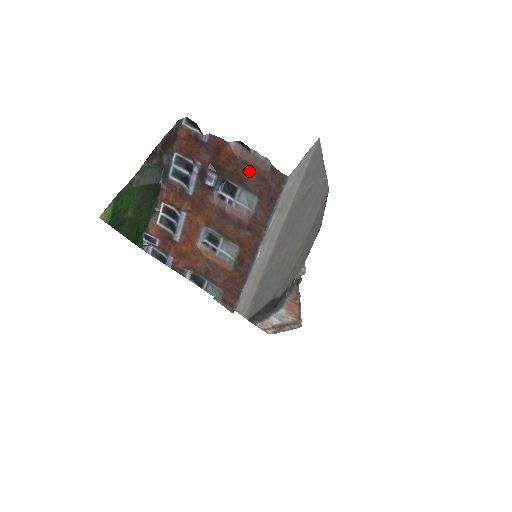
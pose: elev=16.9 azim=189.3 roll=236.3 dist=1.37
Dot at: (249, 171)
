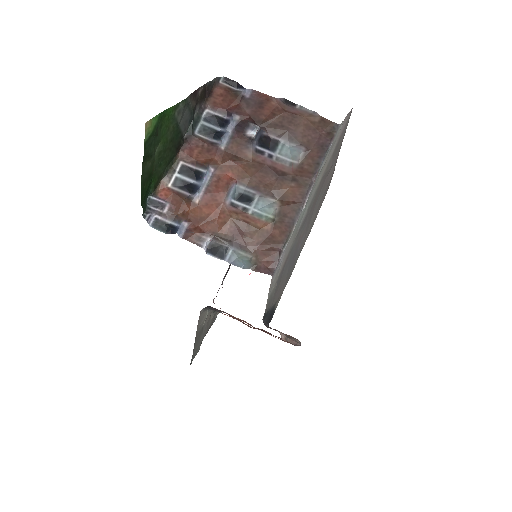
Dot at: (296, 122)
